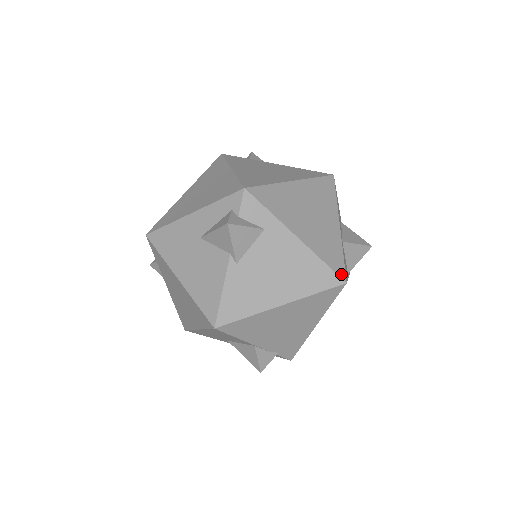
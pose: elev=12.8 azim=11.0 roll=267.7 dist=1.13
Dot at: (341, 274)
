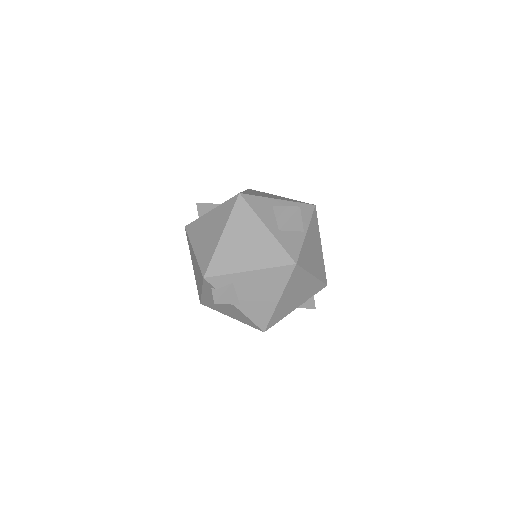
Dot at: (289, 262)
